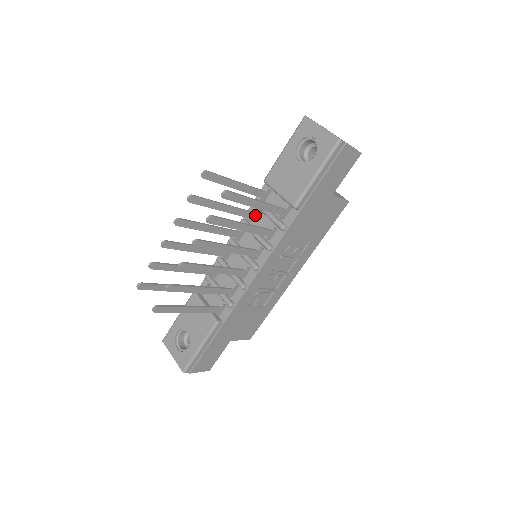
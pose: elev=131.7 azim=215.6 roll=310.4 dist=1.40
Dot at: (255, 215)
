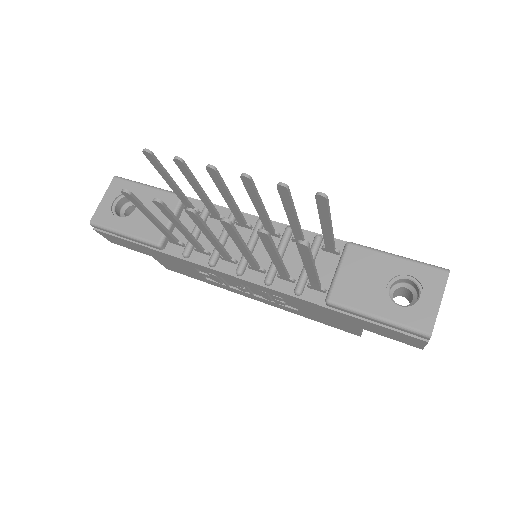
Dot at: occluded
